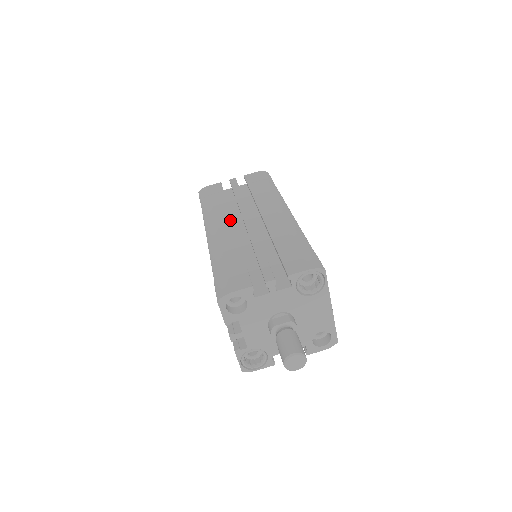
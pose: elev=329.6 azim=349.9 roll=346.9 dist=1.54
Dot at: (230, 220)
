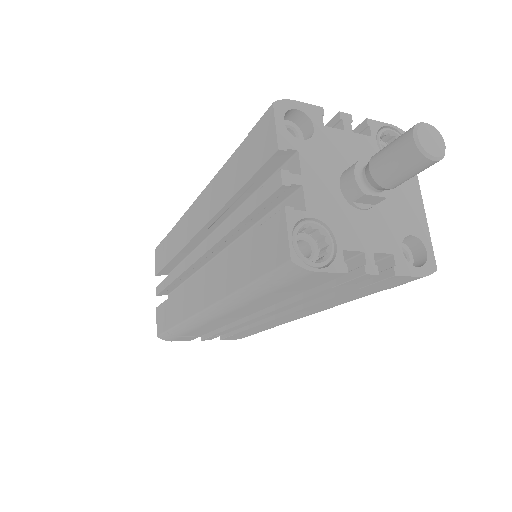
Dot at: occluded
